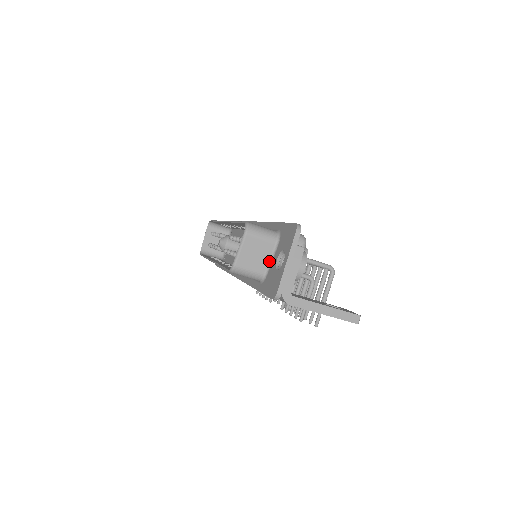
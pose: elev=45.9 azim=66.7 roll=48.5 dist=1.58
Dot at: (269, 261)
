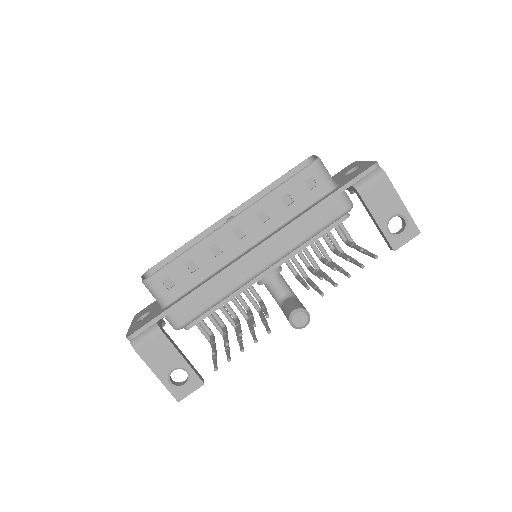
Dot at: occluded
